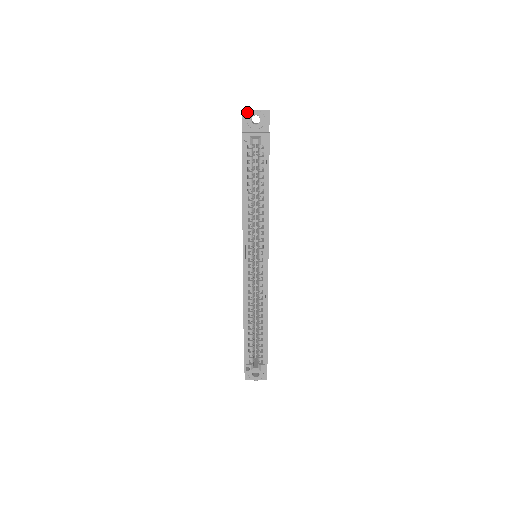
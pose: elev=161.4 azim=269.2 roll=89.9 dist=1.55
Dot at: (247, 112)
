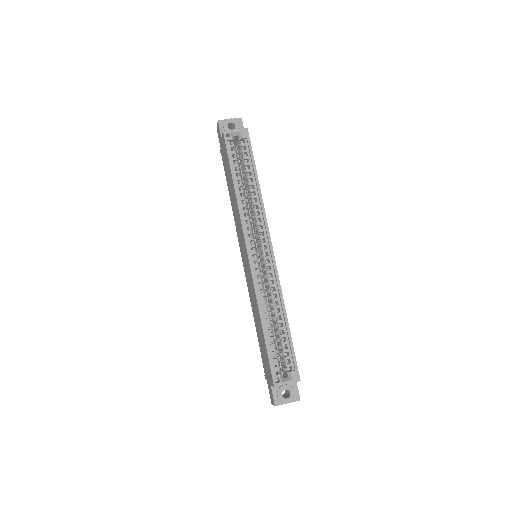
Dot at: (222, 122)
